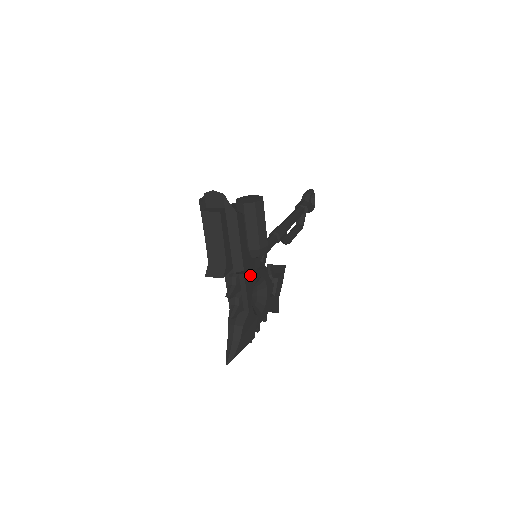
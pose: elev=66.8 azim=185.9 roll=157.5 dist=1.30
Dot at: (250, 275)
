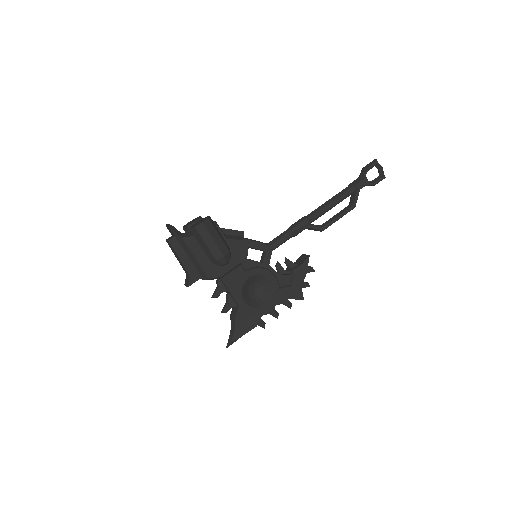
Dot at: (233, 277)
